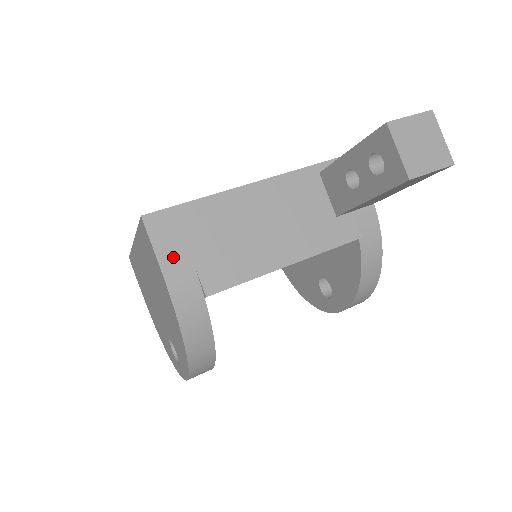
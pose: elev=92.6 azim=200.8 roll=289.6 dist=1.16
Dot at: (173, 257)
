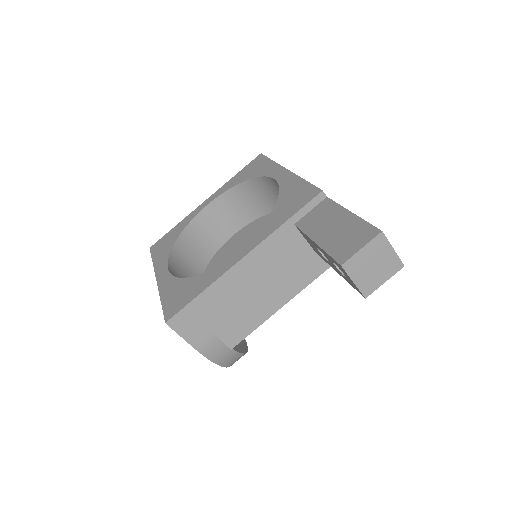
Dot at: (199, 337)
